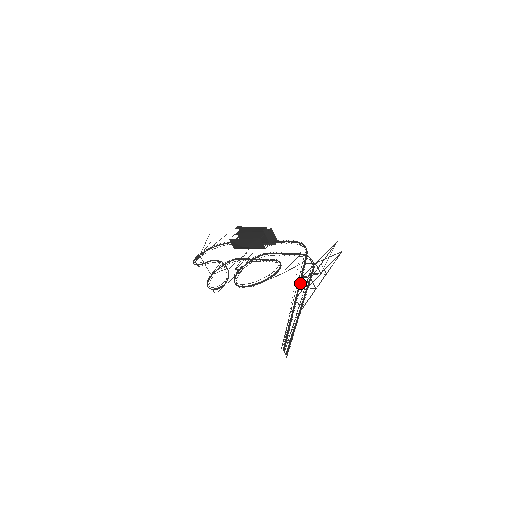
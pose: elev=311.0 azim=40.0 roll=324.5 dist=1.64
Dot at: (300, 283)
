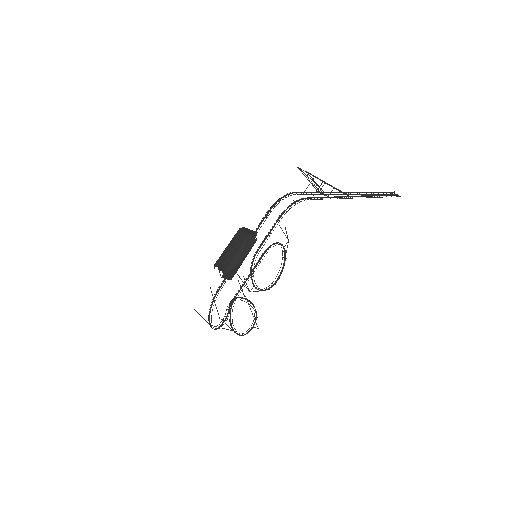
Dot at: (324, 192)
